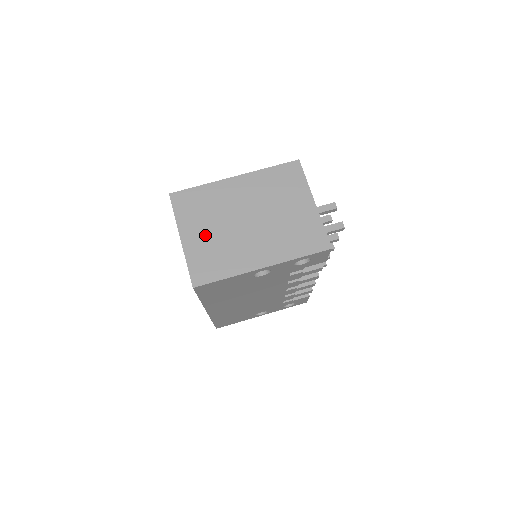
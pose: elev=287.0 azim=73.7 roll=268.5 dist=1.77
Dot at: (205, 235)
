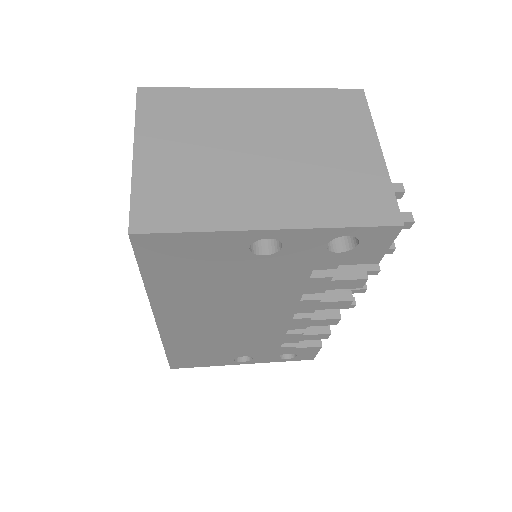
Dot at: (179, 156)
